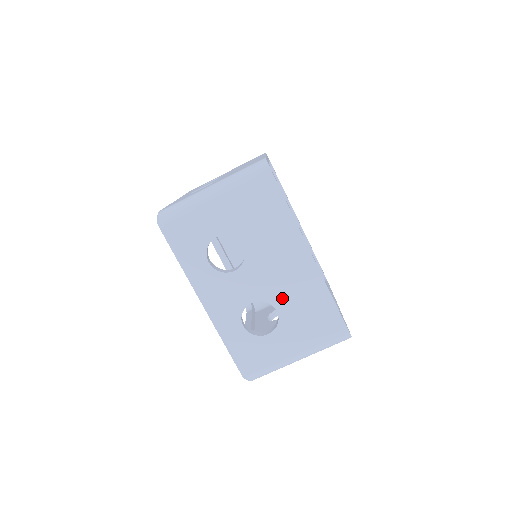
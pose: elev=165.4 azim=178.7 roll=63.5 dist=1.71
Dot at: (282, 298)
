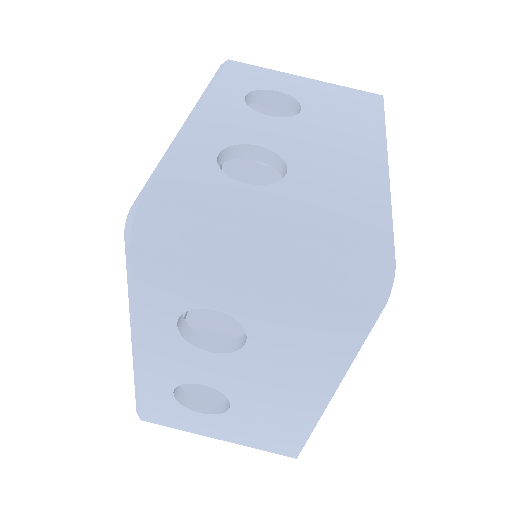
Dot at: (309, 166)
